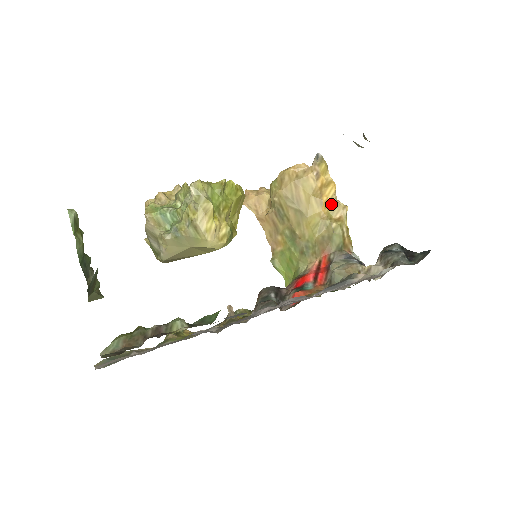
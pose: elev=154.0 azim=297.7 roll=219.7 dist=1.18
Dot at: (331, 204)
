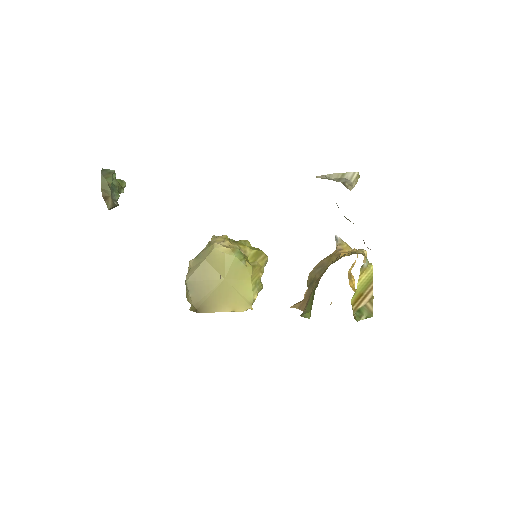
Dot at: occluded
